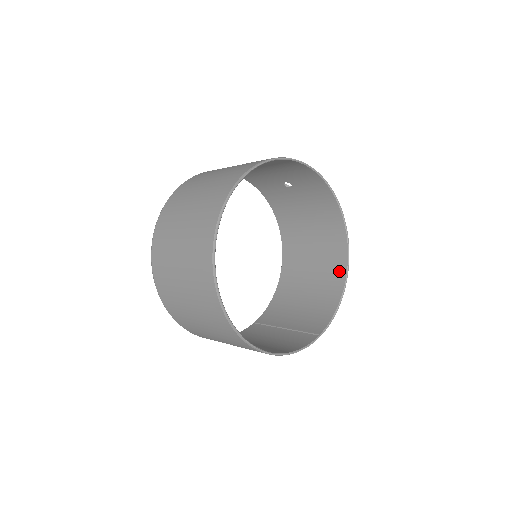
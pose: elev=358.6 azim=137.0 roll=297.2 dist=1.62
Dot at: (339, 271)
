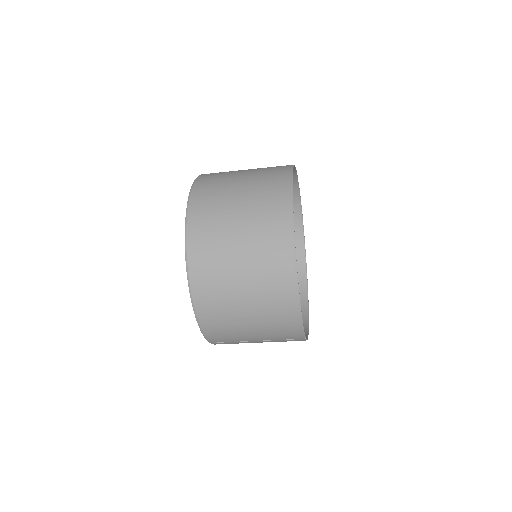
Dot at: occluded
